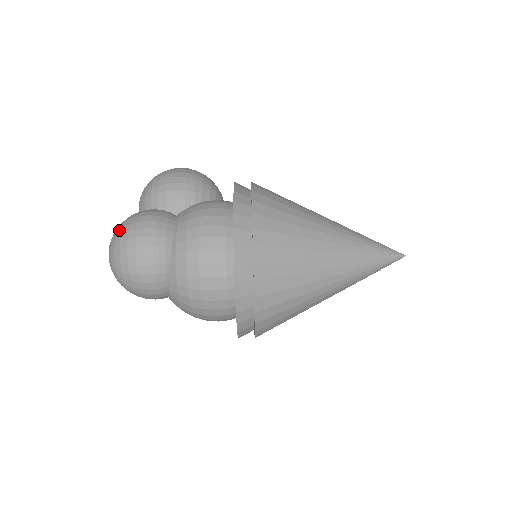
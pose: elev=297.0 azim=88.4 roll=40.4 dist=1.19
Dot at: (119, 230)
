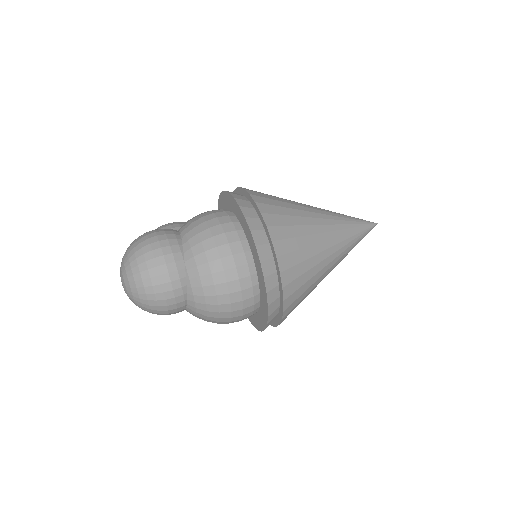
Dot at: (129, 246)
